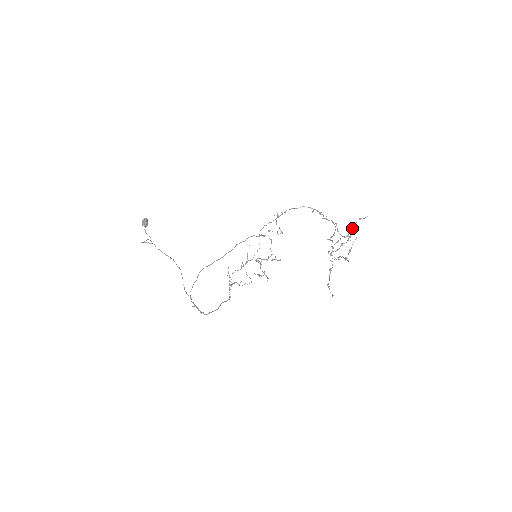
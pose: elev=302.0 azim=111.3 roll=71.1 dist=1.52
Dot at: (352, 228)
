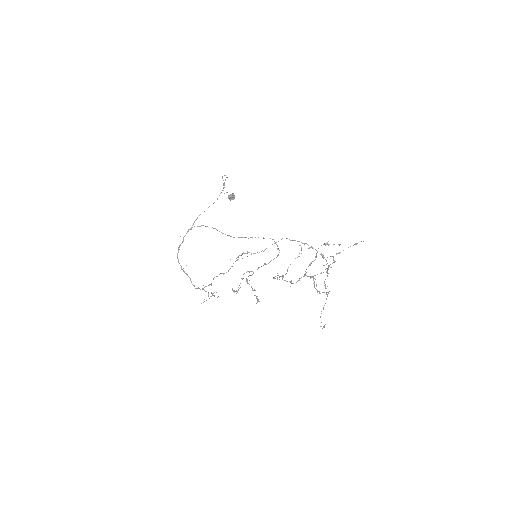
Dot at: occluded
